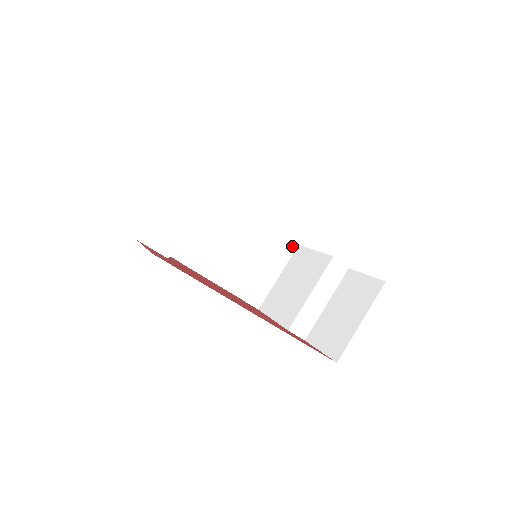
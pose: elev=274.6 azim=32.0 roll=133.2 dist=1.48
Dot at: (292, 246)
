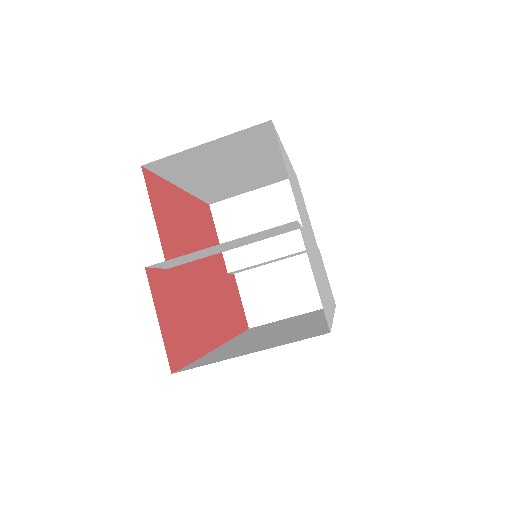
Dot at: occluded
